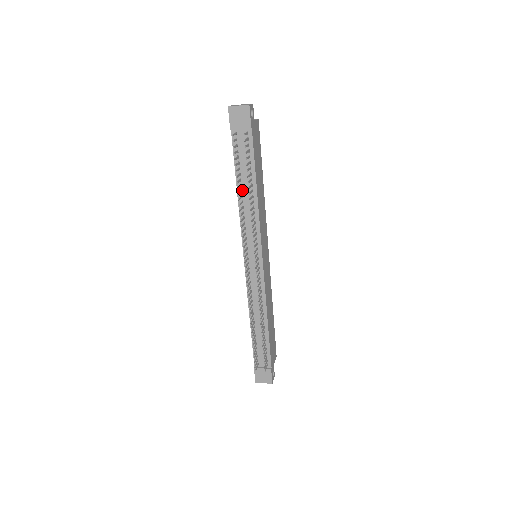
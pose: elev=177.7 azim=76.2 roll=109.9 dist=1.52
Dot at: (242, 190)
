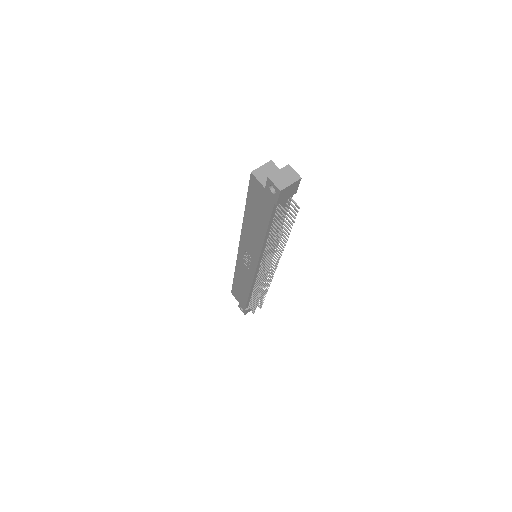
Dot at: (269, 235)
